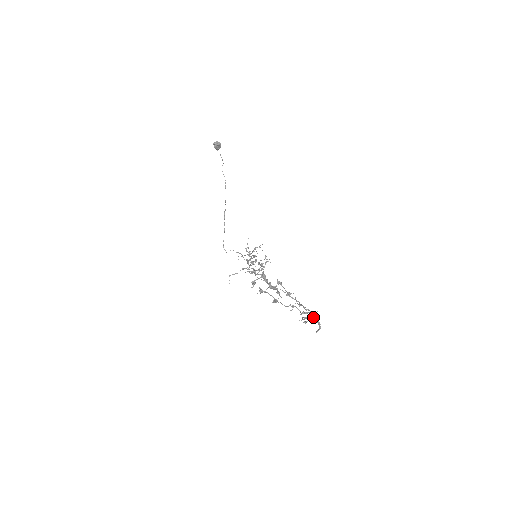
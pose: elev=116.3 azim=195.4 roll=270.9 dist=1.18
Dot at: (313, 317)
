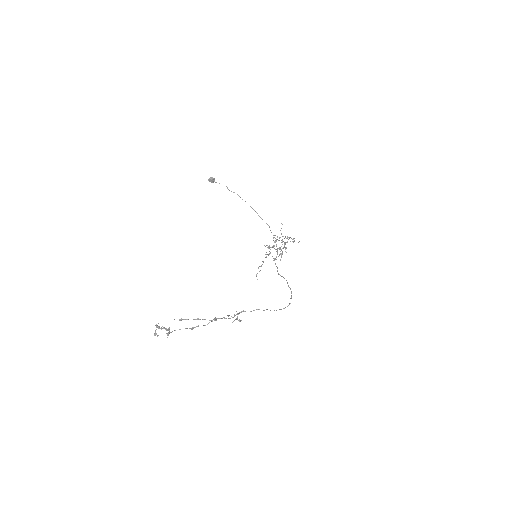
Dot at: (250, 311)
